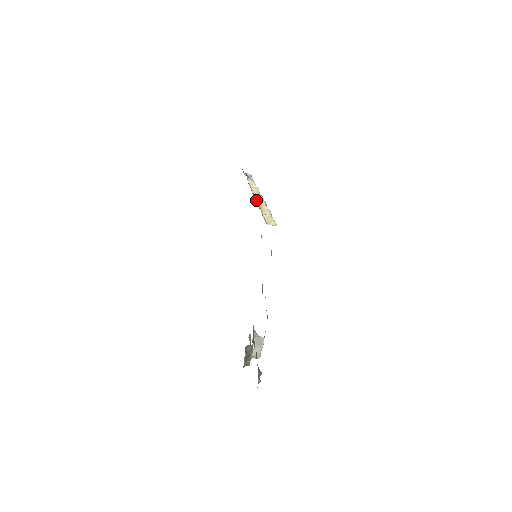
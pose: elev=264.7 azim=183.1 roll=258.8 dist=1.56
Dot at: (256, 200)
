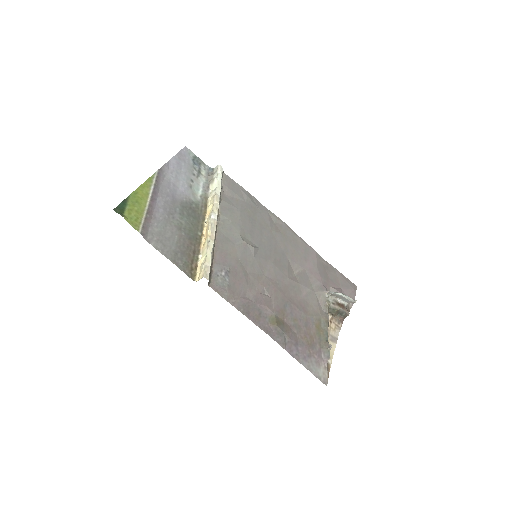
Dot at: (206, 229)
